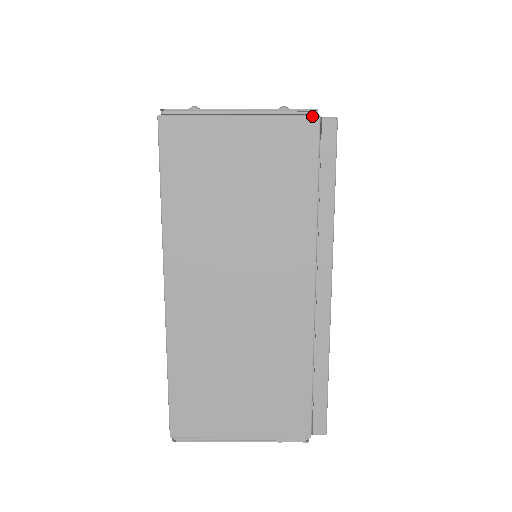
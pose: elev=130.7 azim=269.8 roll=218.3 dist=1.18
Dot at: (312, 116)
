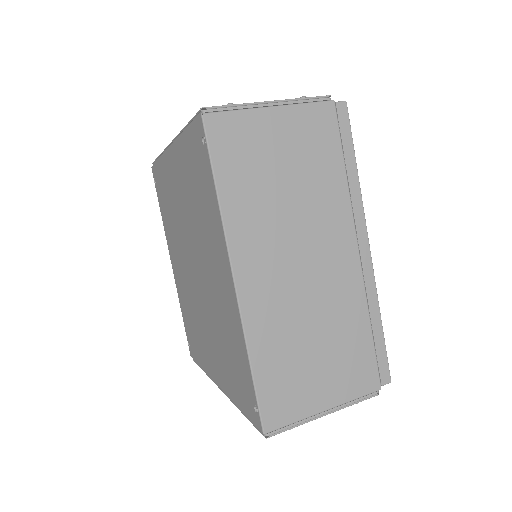
Dot at: (329, 101)
